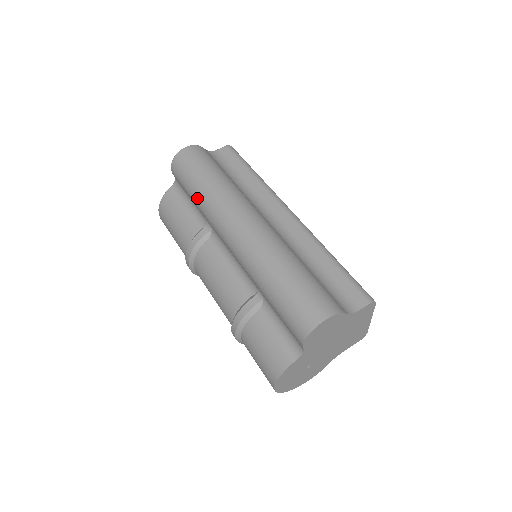
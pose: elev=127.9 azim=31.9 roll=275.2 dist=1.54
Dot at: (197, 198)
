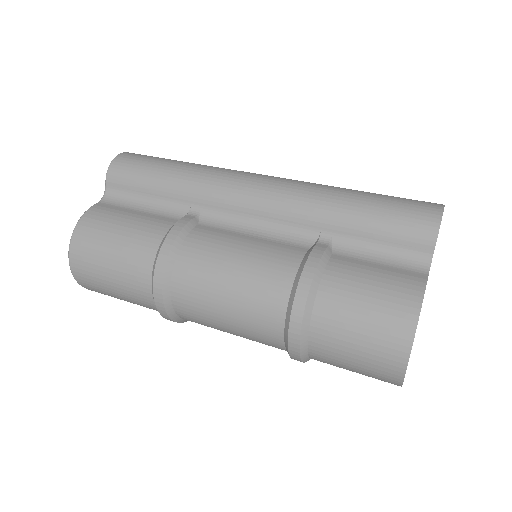
Dot at: (175, 177)
